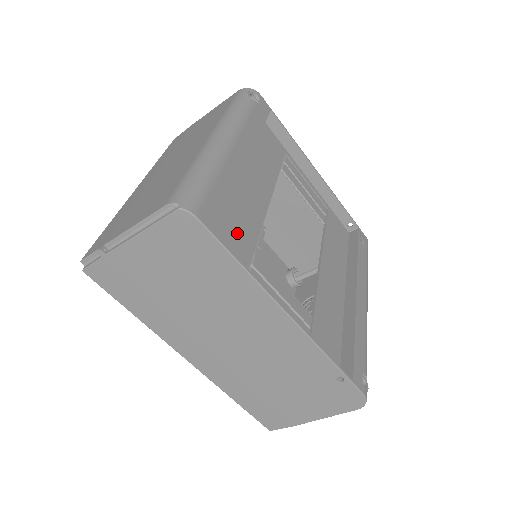
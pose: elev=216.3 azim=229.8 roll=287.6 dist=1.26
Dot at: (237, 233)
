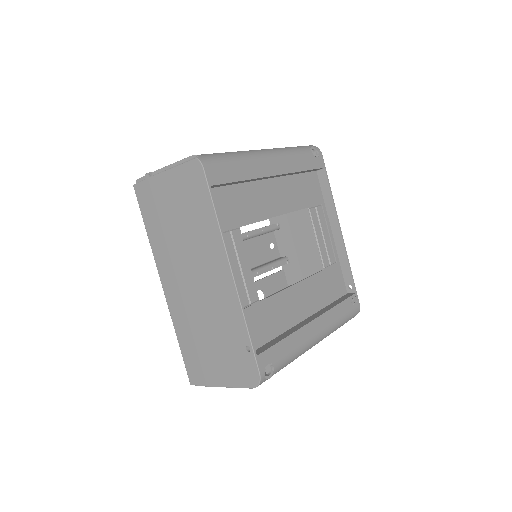
Dot at: (234, 207)
